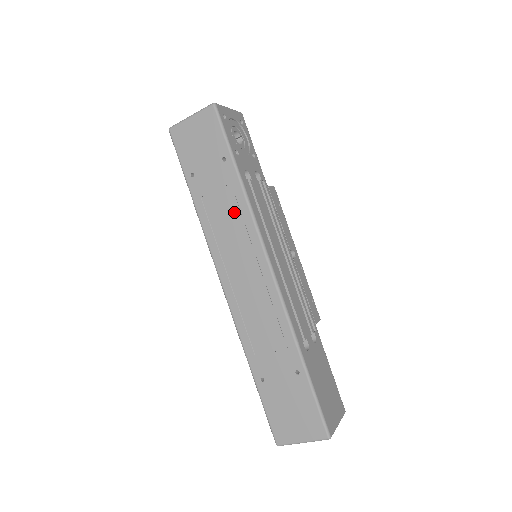
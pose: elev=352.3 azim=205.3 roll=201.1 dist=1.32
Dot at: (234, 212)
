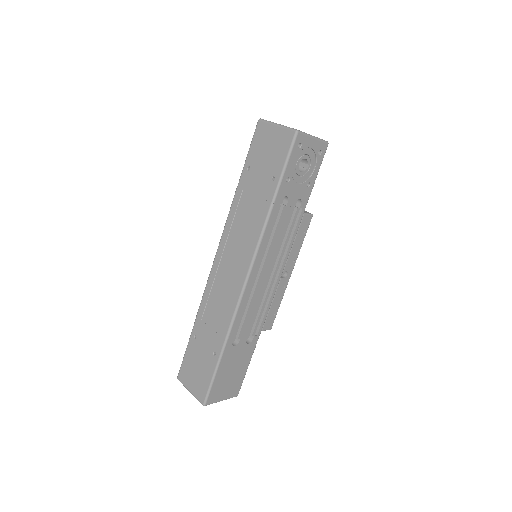
Dot at: (253, 221)
